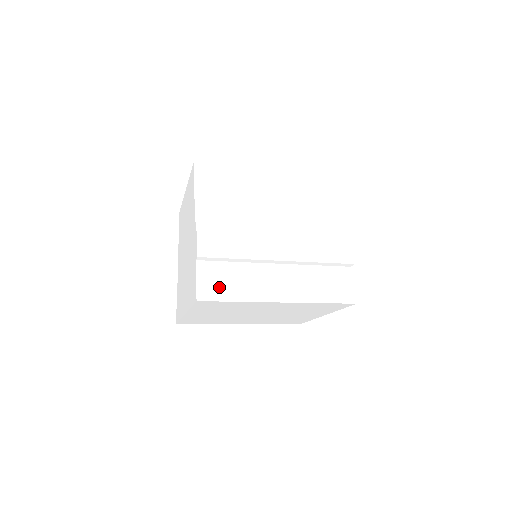
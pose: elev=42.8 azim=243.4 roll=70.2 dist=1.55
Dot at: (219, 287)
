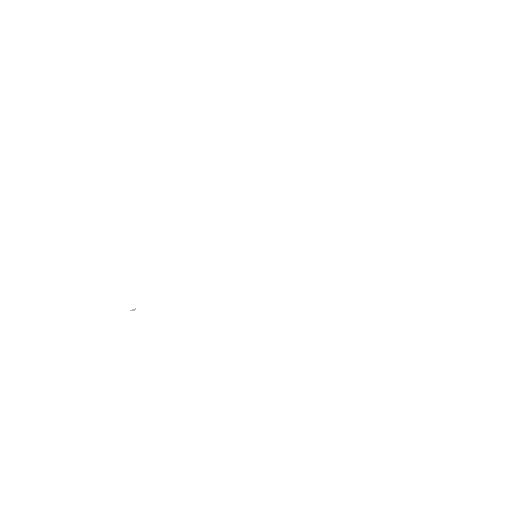
Dot at: (296, 351)
